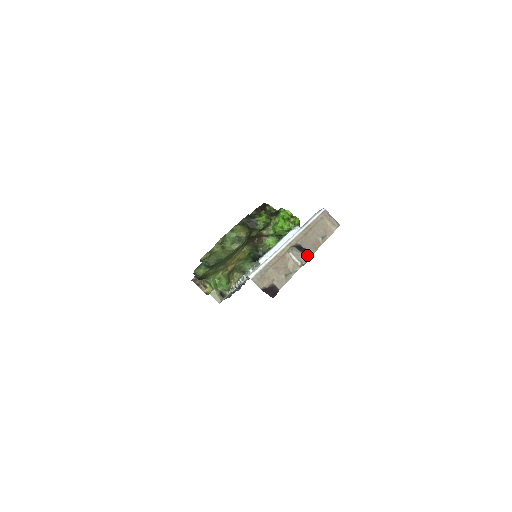
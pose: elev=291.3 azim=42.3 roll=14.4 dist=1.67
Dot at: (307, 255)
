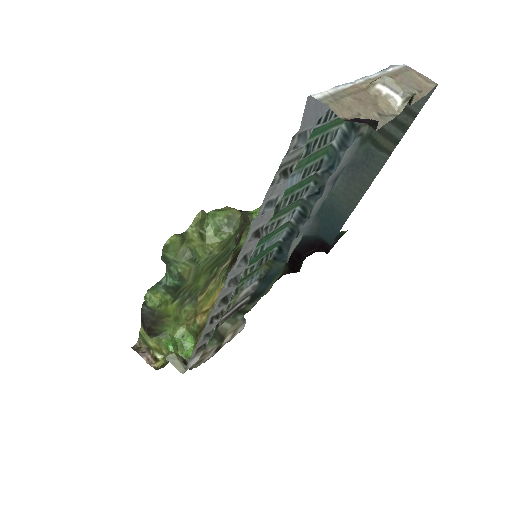
Dot at: (409, 89)
